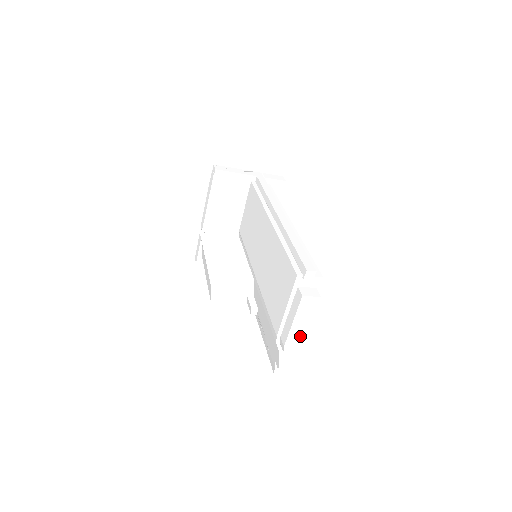
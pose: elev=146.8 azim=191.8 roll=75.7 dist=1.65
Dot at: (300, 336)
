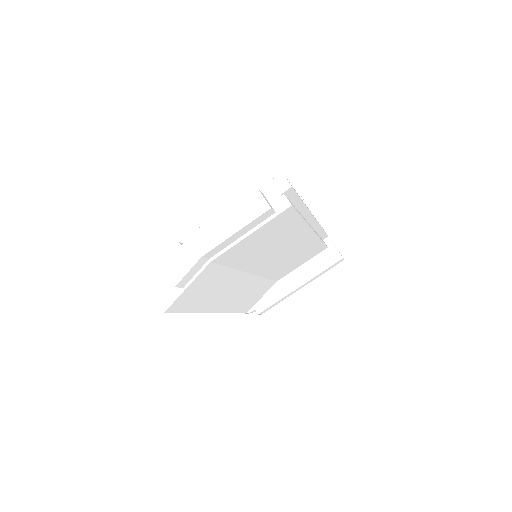
Dot at: (212, 240)
